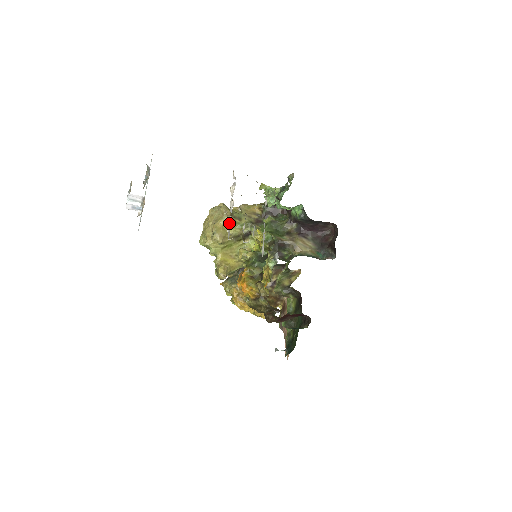
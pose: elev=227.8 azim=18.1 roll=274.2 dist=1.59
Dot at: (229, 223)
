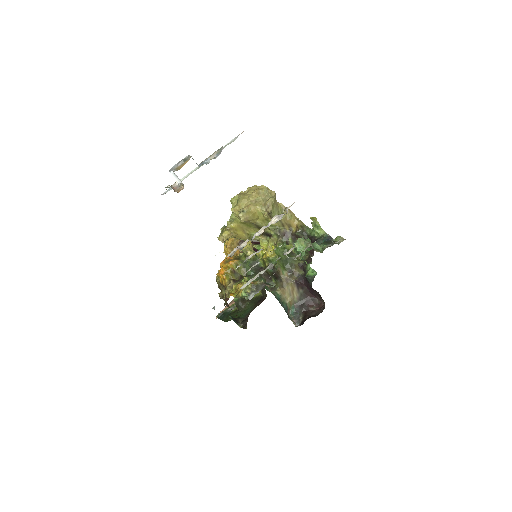
Dot at: (242, 245)
